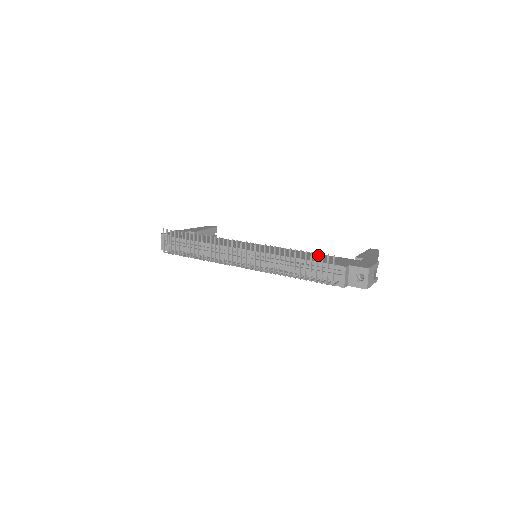
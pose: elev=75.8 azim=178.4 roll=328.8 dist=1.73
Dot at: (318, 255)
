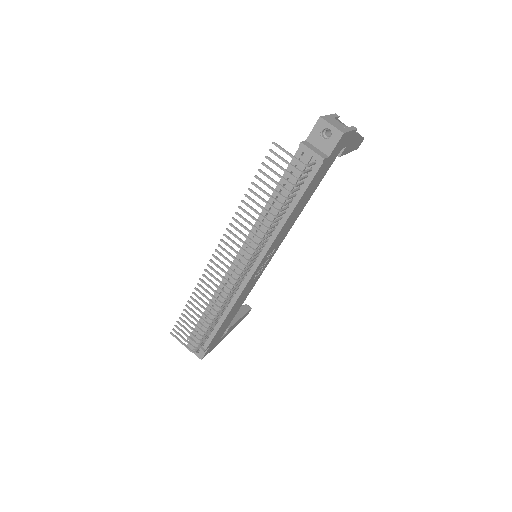
Dot at: occluded
